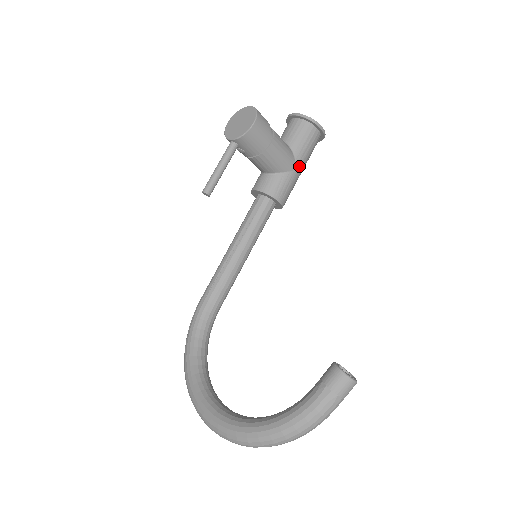
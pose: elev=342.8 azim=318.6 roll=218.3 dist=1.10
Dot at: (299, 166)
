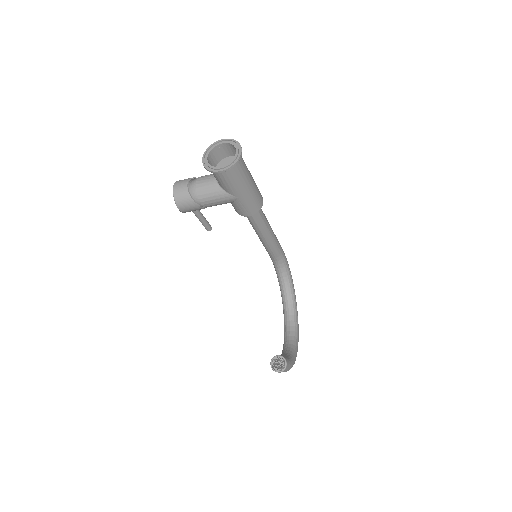
Dot at: (237, 194)
